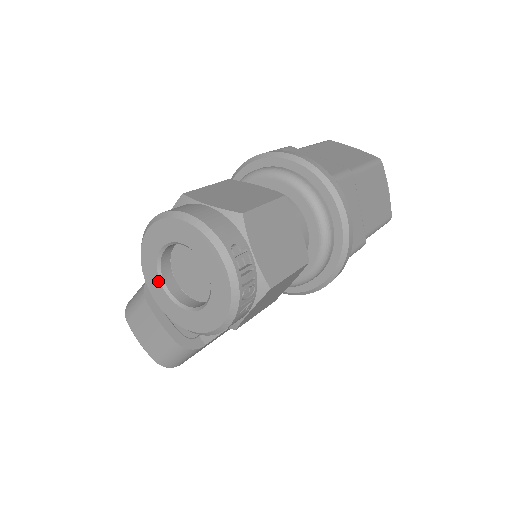
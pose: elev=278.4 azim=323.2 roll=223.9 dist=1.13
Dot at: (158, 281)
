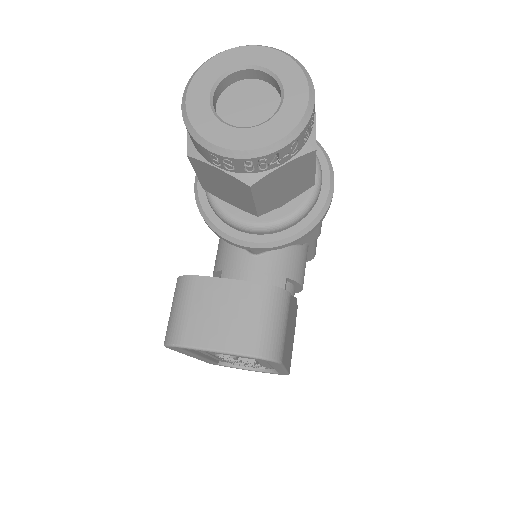
Dot at: (223, 126)
